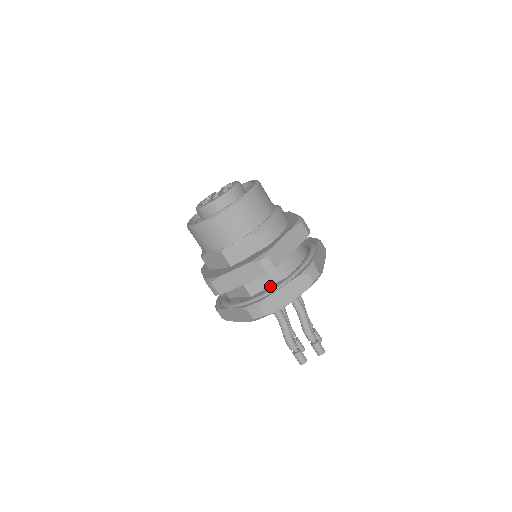
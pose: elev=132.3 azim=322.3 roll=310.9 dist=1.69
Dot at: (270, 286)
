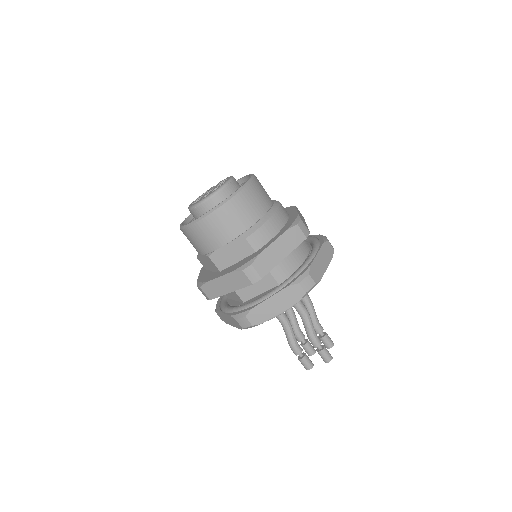
Dot at: (262, 293)
